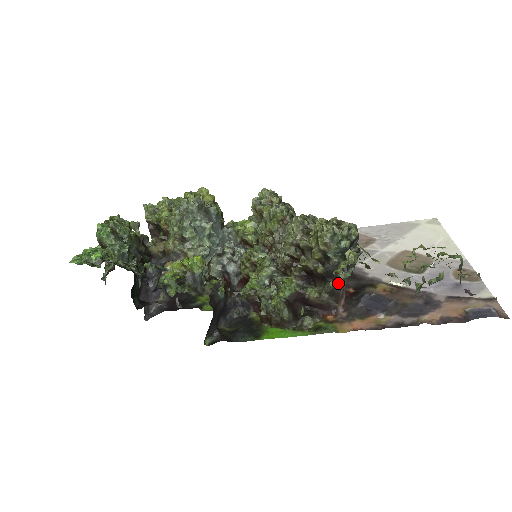
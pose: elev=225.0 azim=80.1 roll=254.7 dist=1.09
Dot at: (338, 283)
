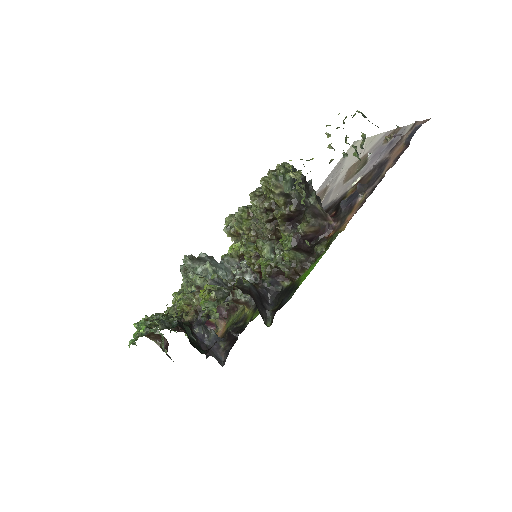
Dot at: (313, 207)
